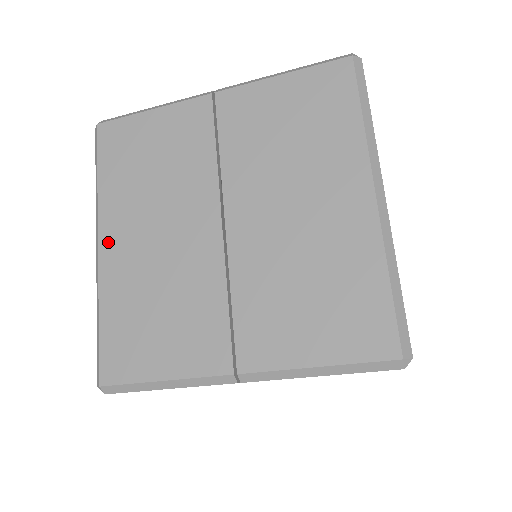
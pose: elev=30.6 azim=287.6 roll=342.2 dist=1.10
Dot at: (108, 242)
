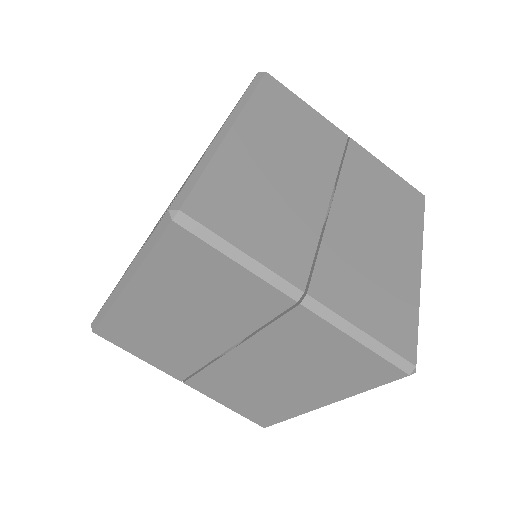
Dot at: (241, 133)
